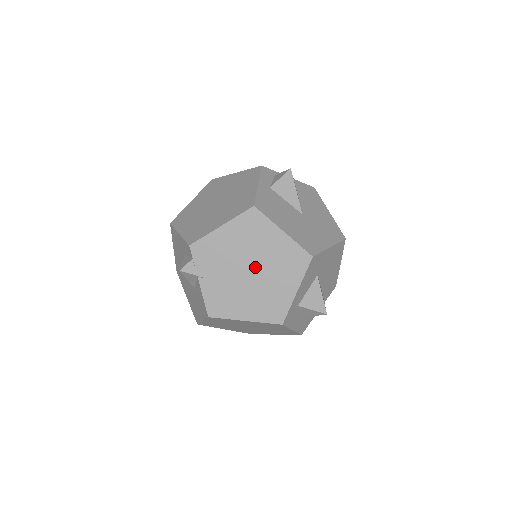
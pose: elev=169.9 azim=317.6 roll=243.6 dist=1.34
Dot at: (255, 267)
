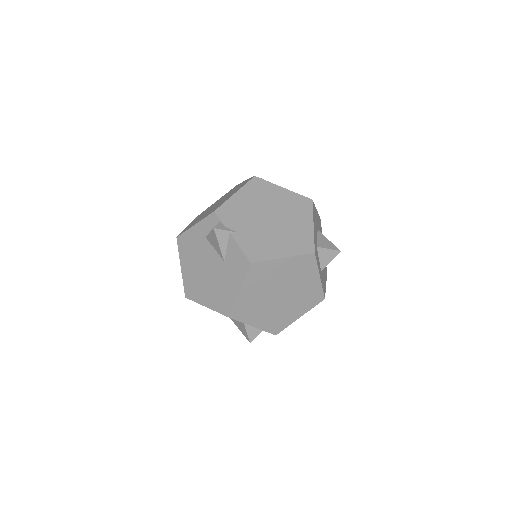
Dot at: (273, 215)
